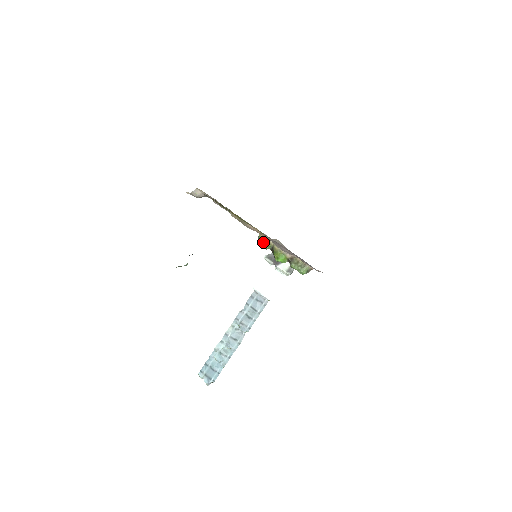
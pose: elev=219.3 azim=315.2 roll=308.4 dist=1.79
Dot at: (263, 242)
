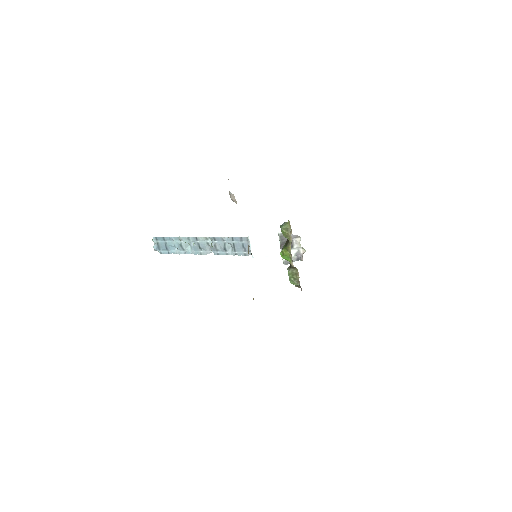
Dot at: (285, 231)
